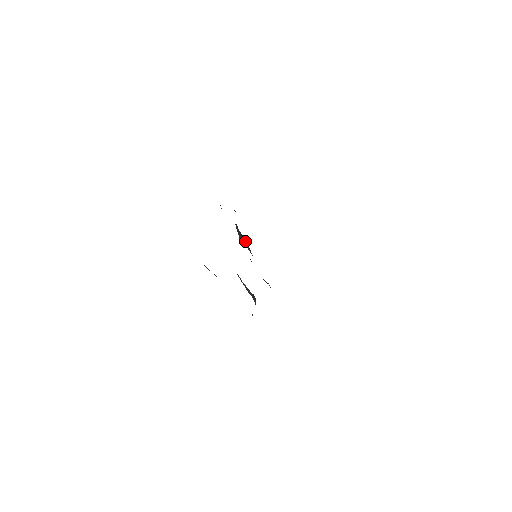
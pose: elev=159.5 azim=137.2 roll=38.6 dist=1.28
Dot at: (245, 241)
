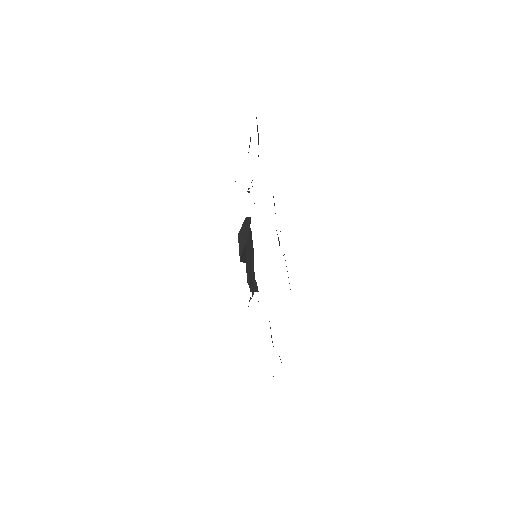
Dot at: (244, 241)
